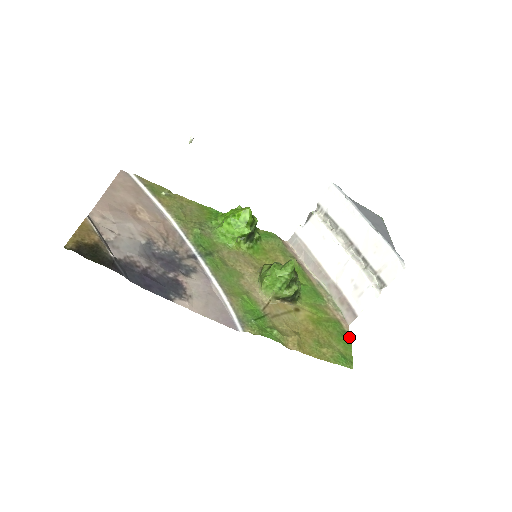
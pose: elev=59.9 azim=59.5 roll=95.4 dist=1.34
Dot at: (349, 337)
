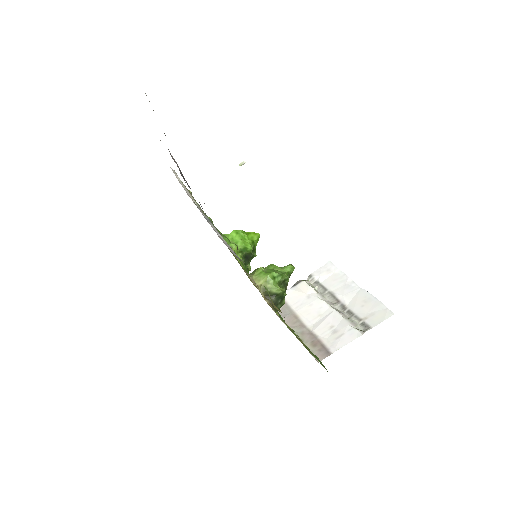
Dot at: occluded
